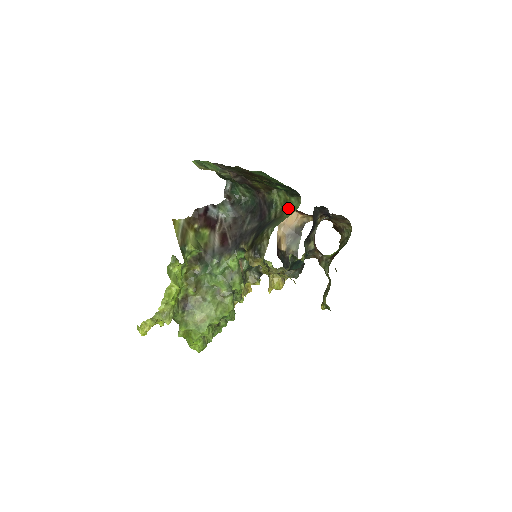
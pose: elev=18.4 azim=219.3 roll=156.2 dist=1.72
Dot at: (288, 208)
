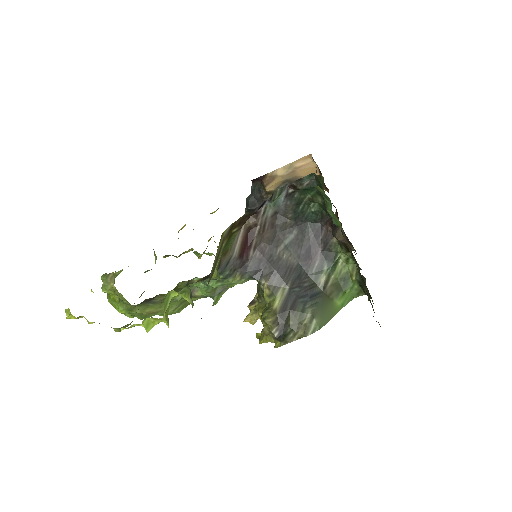
Dot at: (344, 290)
